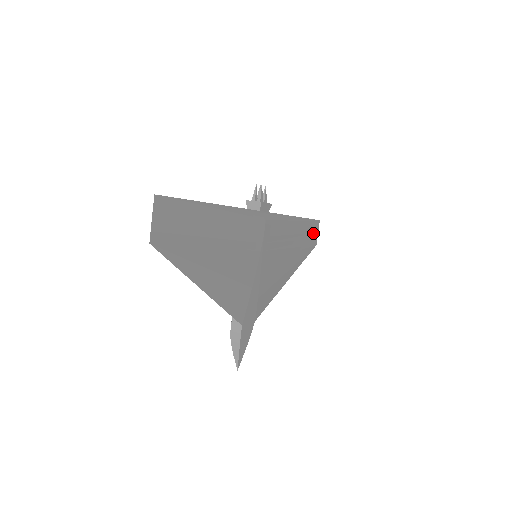
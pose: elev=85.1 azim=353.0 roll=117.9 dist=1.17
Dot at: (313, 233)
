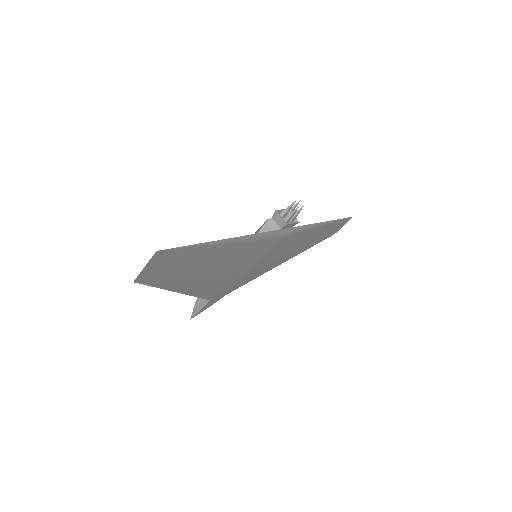
Dot at: (337, 227)
